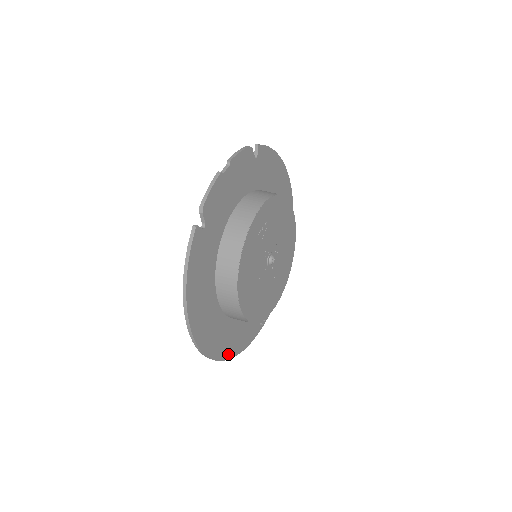
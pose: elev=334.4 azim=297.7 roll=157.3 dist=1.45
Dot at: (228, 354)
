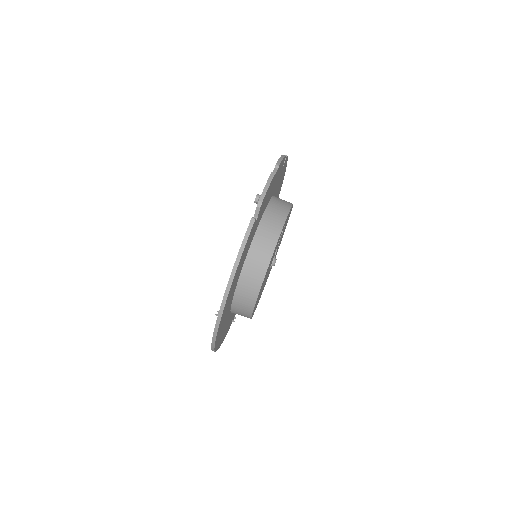
Dot at: (218, 346)
